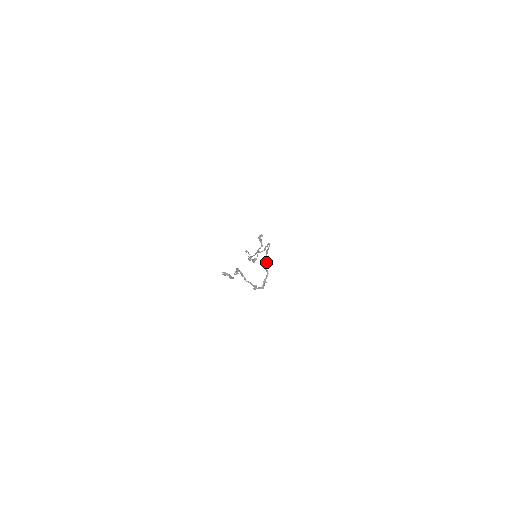
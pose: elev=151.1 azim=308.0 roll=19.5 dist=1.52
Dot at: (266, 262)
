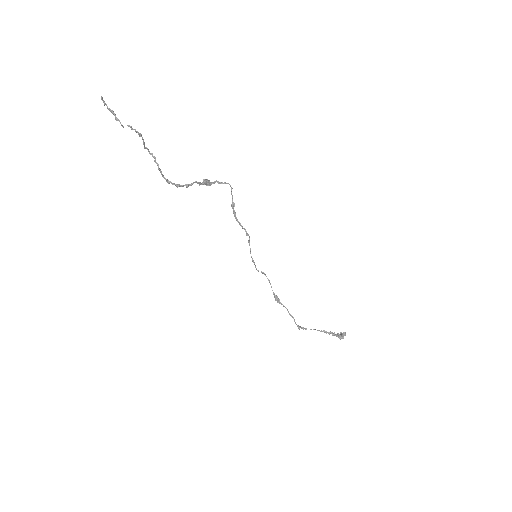
Dot at: (204, 179)
